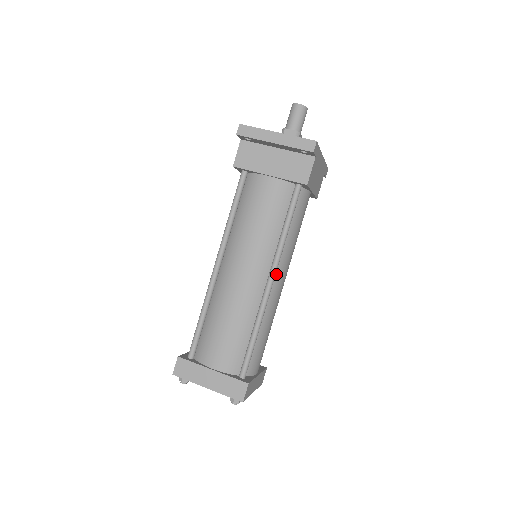
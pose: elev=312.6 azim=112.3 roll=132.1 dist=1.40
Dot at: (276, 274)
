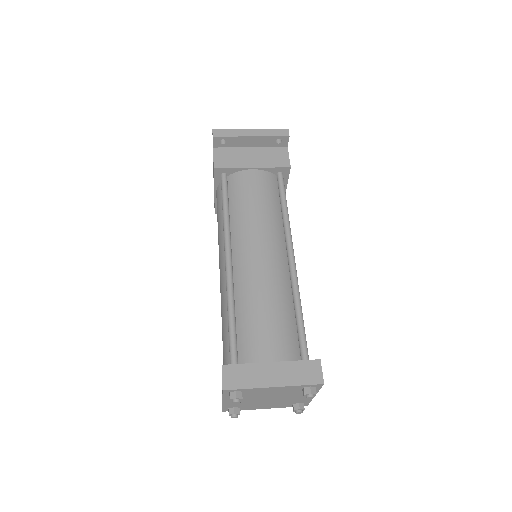
Dot at: occluded
